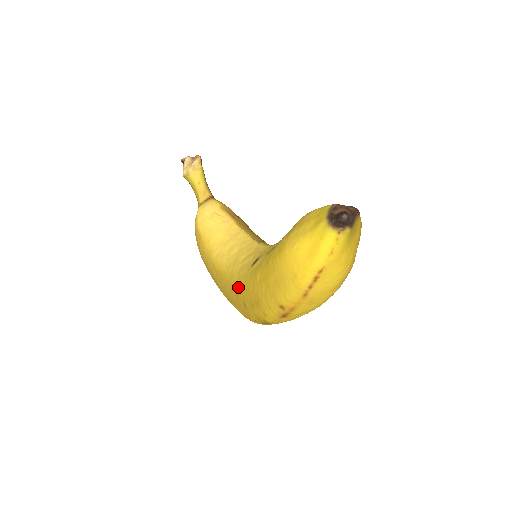
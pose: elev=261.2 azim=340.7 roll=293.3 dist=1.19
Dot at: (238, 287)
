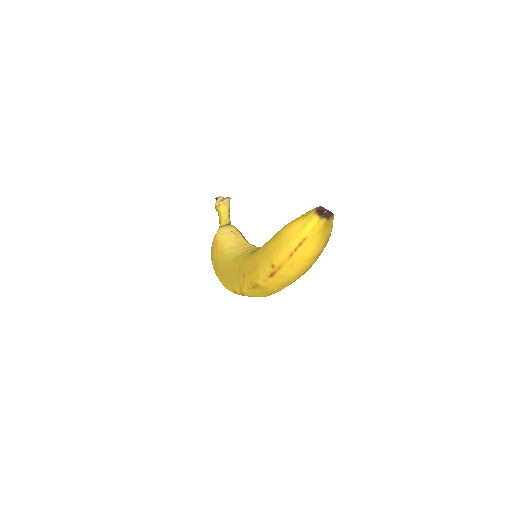
Dot at: (242, 264)
